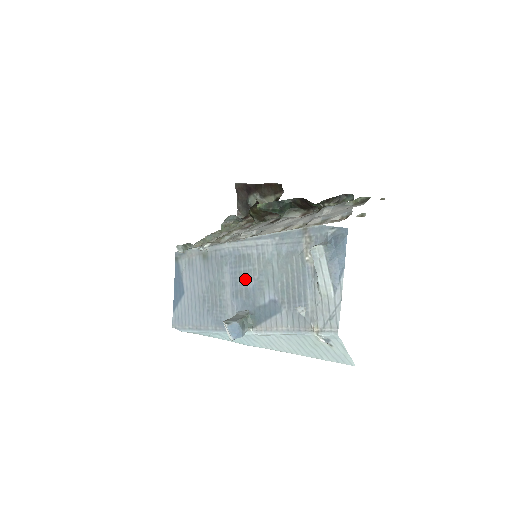
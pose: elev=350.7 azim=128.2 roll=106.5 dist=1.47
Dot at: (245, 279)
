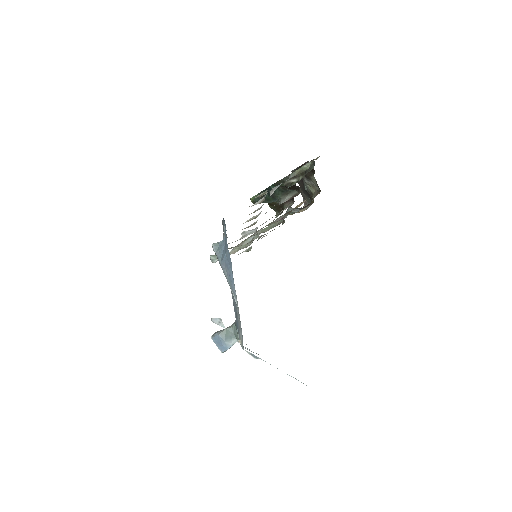
Dot at: occluded
